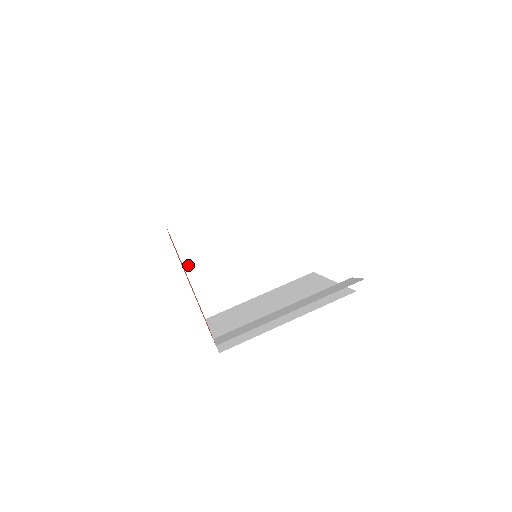
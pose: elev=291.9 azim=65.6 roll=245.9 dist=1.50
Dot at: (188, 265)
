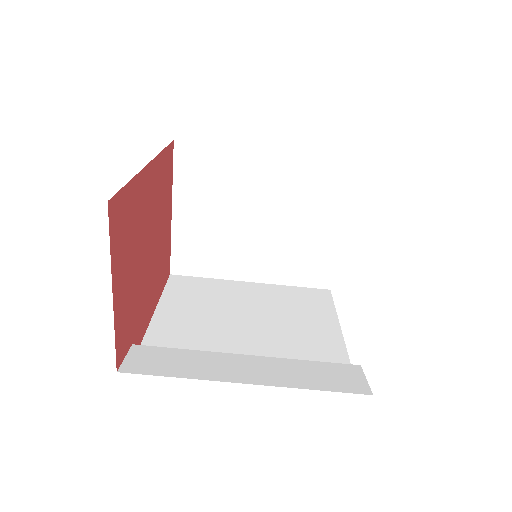
Dot at: (179, 202)
